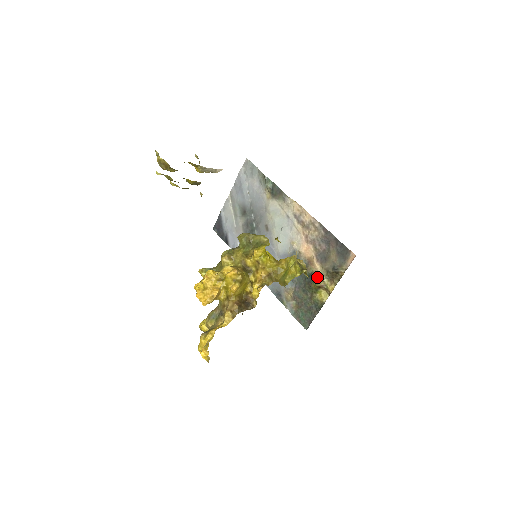
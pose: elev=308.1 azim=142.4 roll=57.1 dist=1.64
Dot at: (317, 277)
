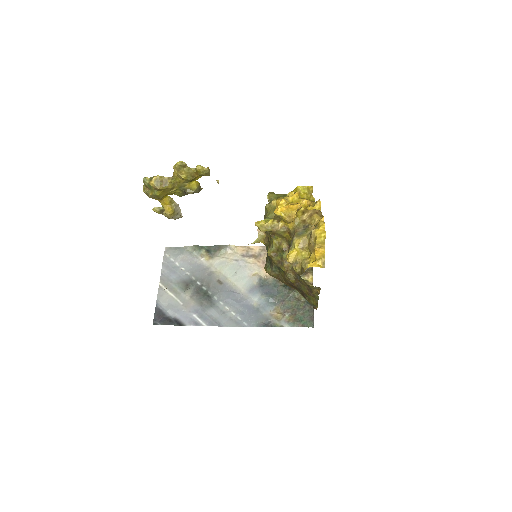
Dot at: occluded
